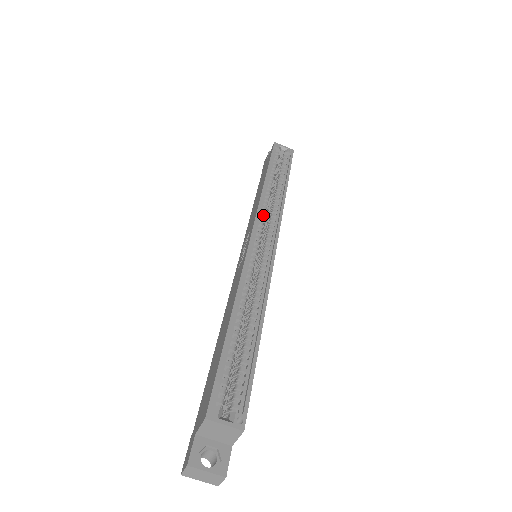
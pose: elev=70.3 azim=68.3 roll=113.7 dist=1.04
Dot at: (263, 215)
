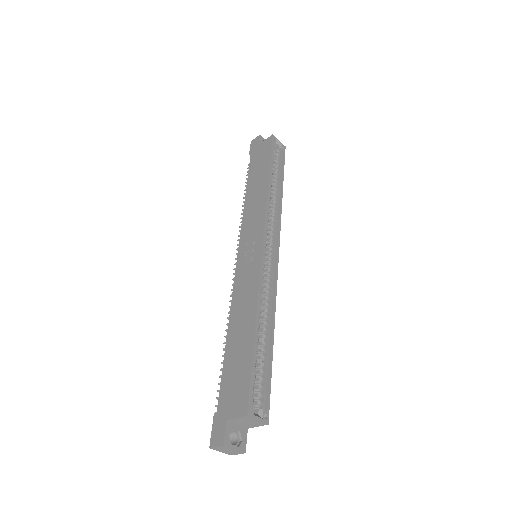
Dot at: (268, 220)
